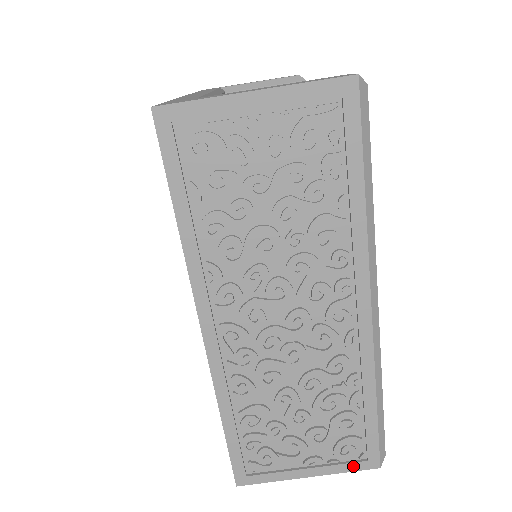
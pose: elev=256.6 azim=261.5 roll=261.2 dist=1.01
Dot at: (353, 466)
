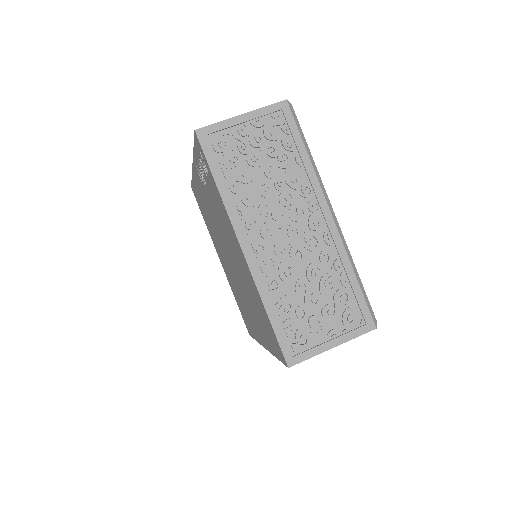
Dot at: (359, 331)
